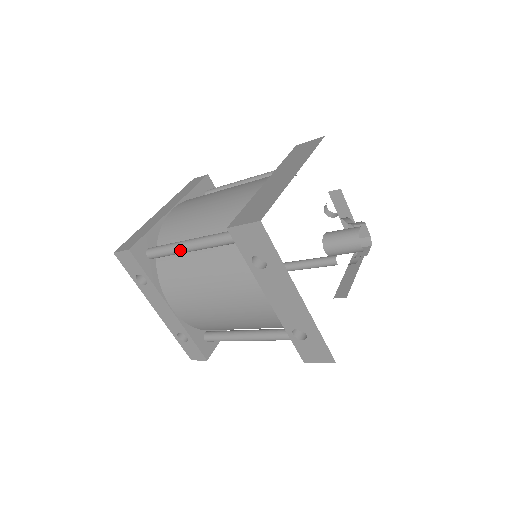
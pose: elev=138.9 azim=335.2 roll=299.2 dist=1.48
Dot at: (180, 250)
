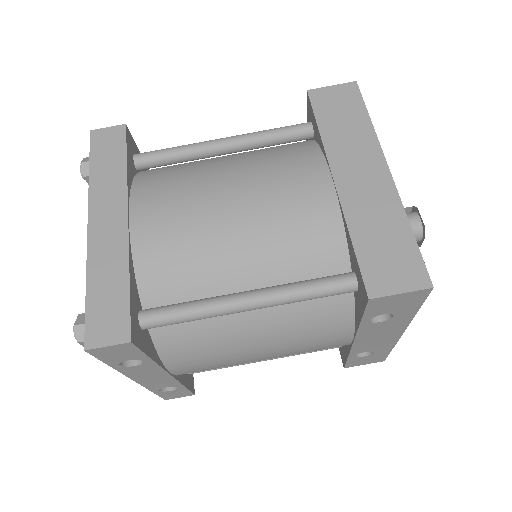
Dot at: (224, 314)
